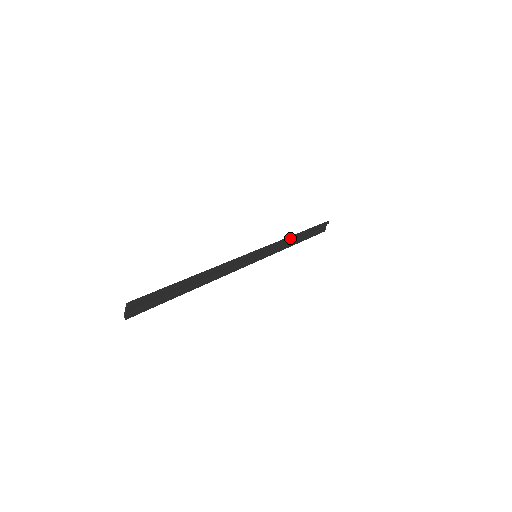
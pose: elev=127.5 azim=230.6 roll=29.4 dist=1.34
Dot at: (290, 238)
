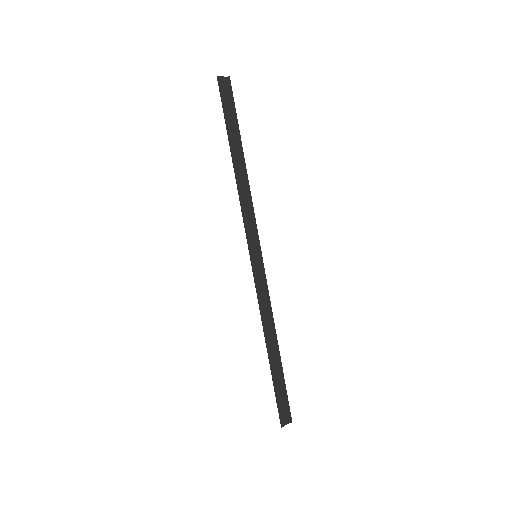
Dot at: occluded
